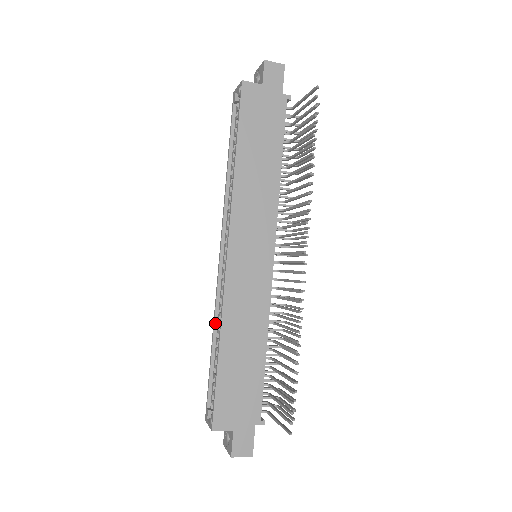
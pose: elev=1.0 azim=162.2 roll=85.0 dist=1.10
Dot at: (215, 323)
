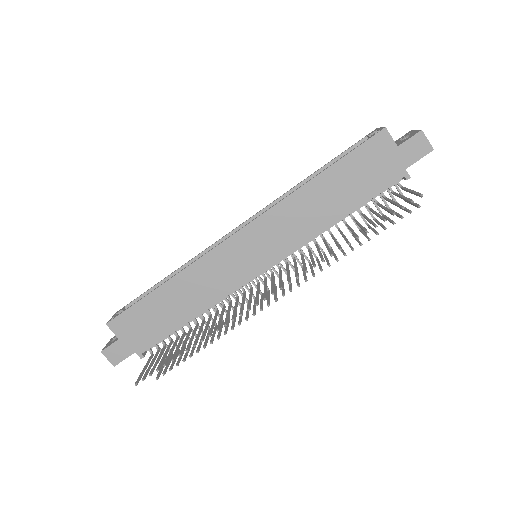
Dot at: (185, 265)
